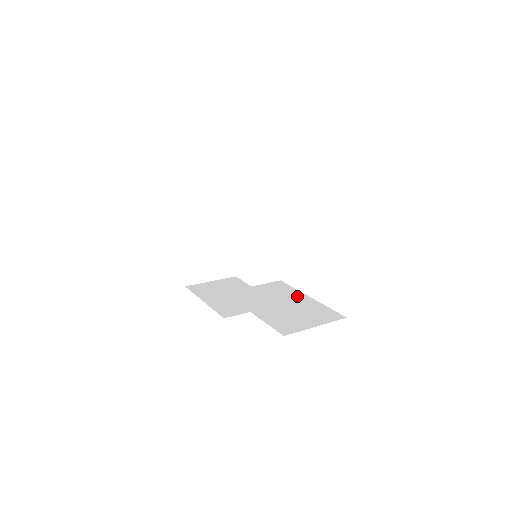
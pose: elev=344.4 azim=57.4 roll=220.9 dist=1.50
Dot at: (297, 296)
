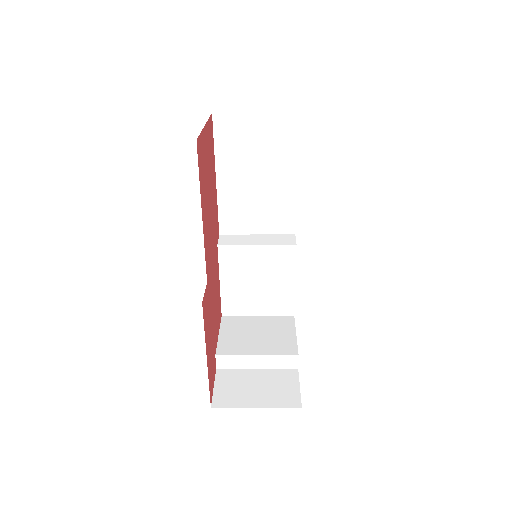
Dot at: occluded
